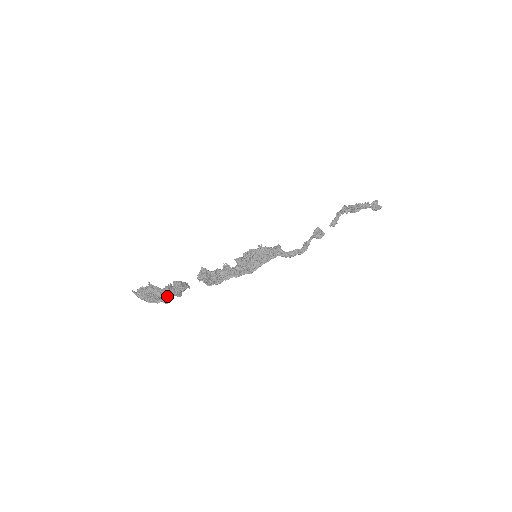
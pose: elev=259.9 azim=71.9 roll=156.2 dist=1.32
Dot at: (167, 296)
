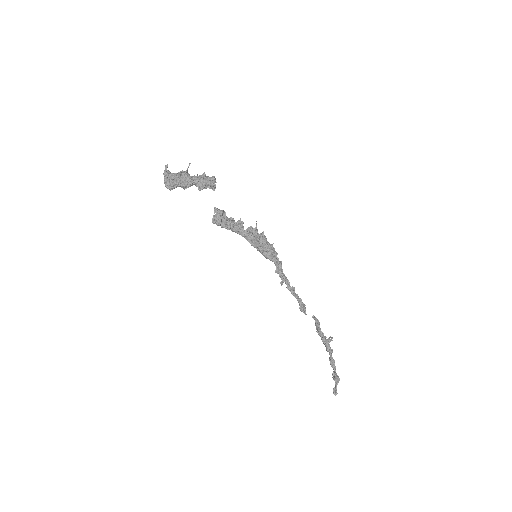
Dot at: (192, 180)
